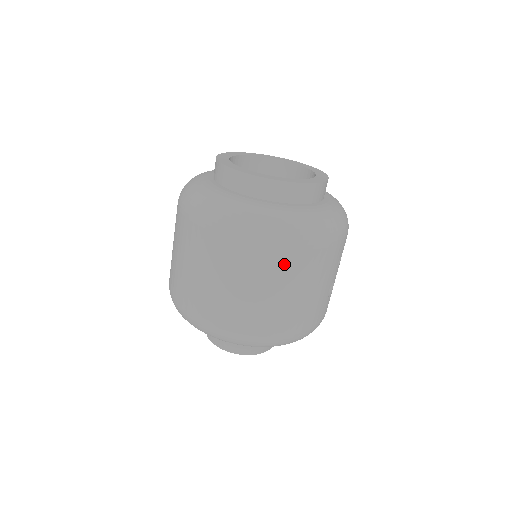
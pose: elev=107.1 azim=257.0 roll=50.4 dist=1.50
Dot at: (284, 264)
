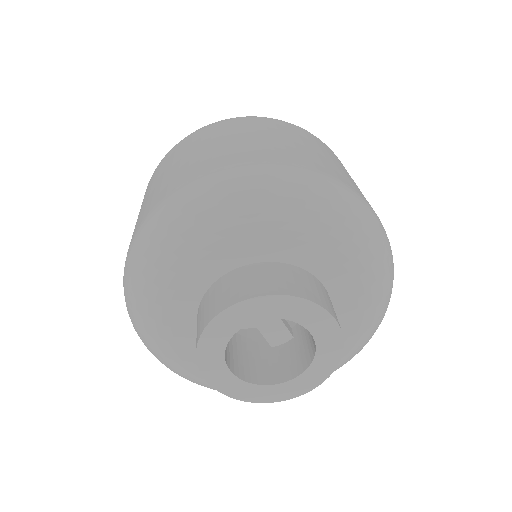
Dot at: (299, 133)
